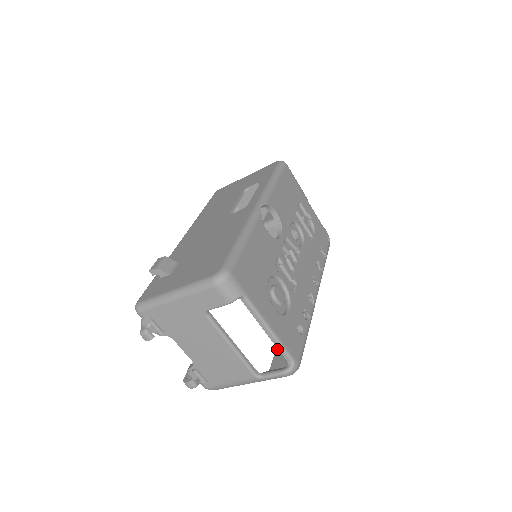
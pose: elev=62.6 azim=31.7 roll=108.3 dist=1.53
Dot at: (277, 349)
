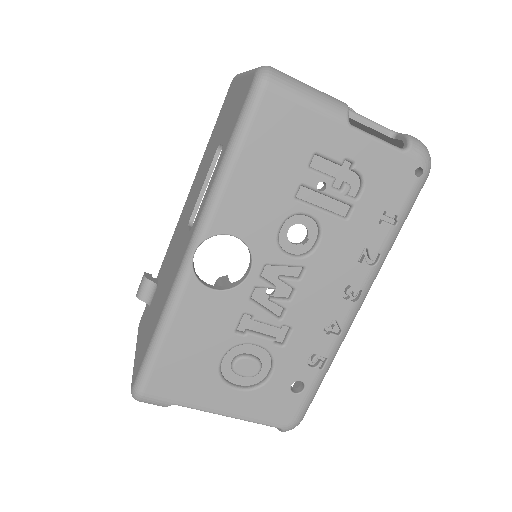
Dot at: occluded
